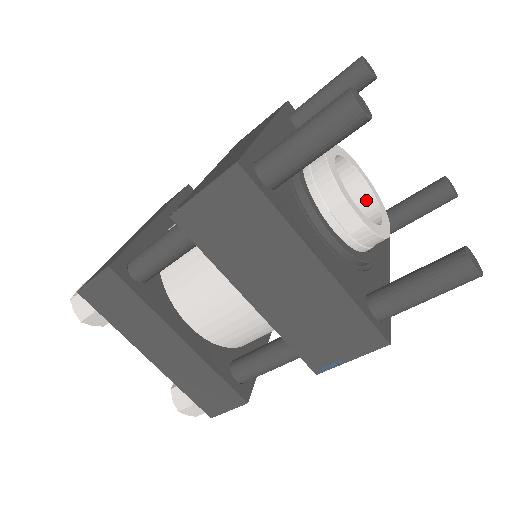
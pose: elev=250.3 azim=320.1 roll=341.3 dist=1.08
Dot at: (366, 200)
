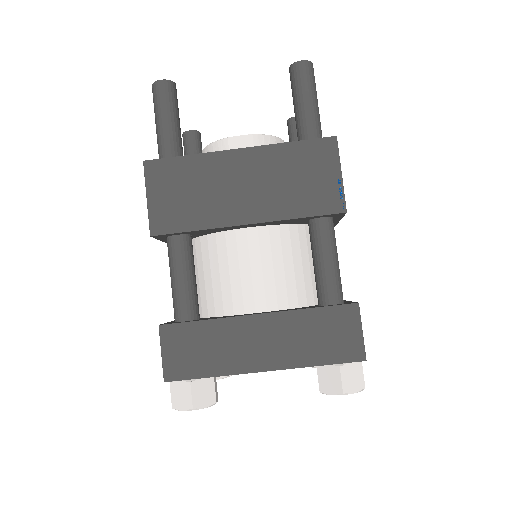
Dot at: occluded
